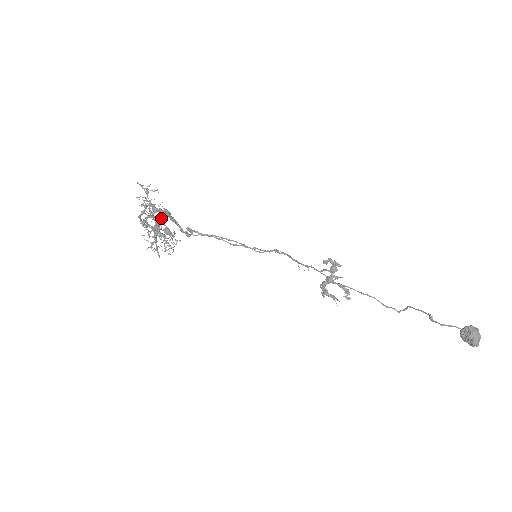
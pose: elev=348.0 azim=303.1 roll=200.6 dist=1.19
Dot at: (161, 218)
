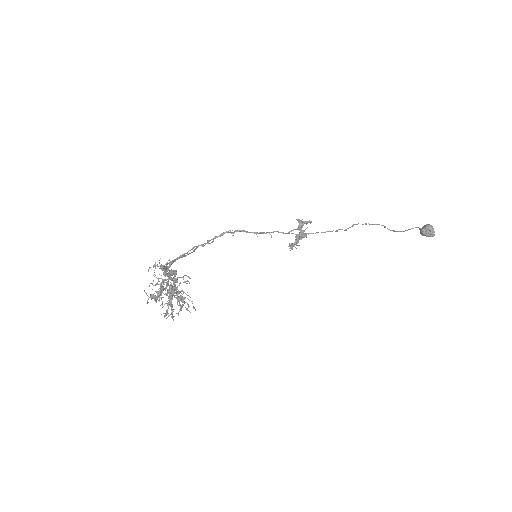
Dot at: (168, 282)
